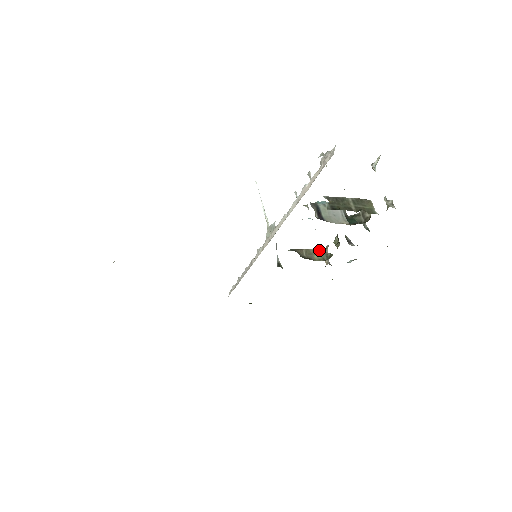
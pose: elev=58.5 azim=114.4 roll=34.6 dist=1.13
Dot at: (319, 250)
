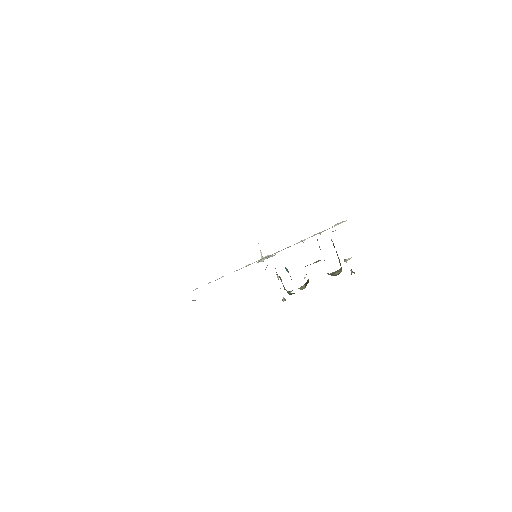
Dot at: occluded
